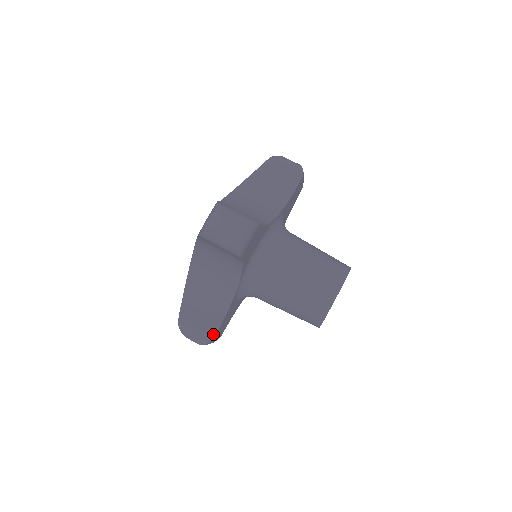
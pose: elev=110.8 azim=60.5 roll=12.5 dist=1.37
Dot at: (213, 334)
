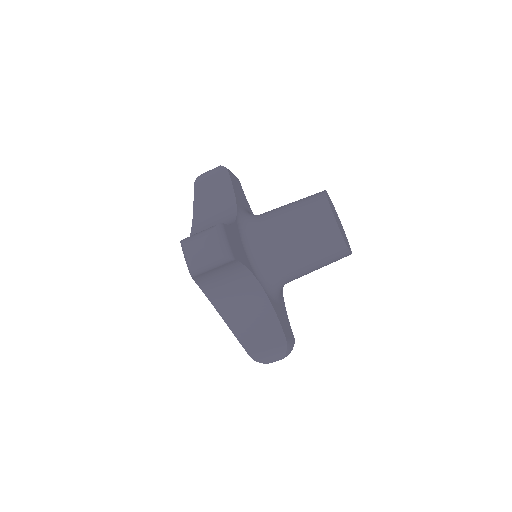
Dot at: (283, 339)
